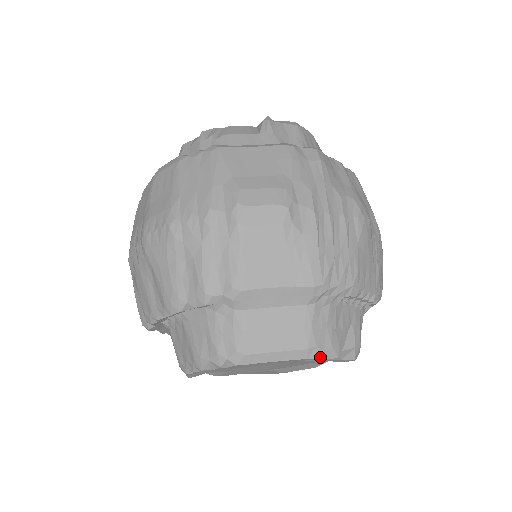
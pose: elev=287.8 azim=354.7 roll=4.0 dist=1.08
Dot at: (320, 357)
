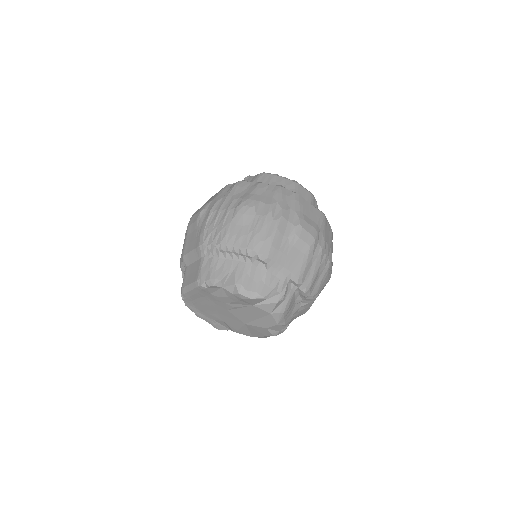
Dot at: (206, 286)
